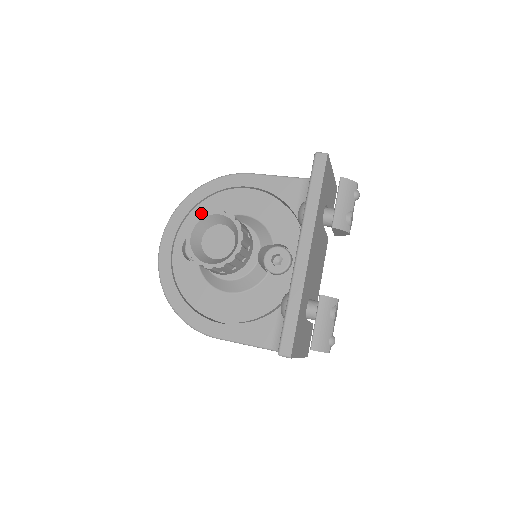
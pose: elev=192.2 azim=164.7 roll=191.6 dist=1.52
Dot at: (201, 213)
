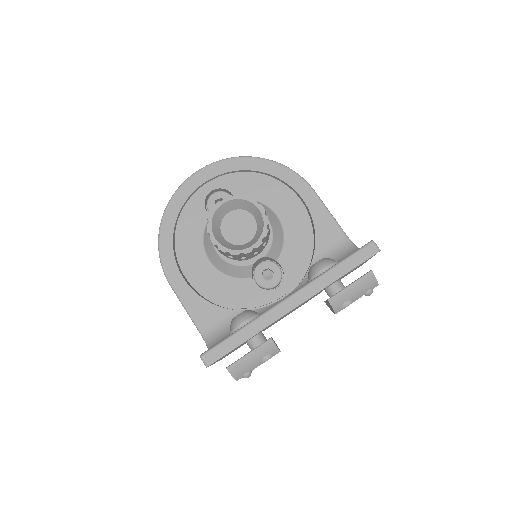
Dot at: (249, 181)
